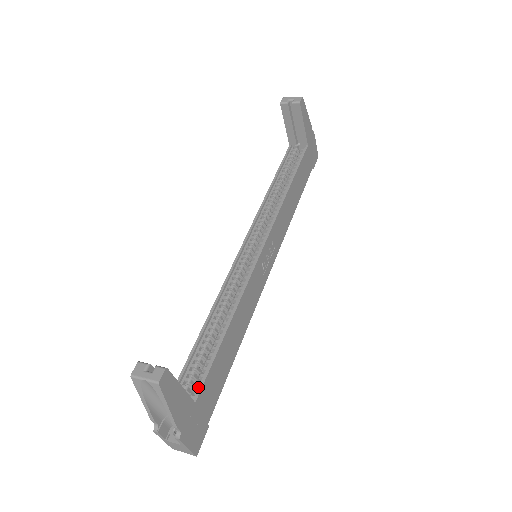
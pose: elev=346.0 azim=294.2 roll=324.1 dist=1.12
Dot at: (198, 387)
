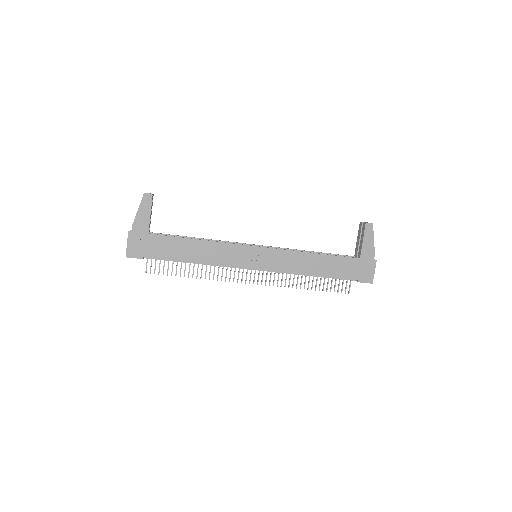
Dot at: (158, 236)
